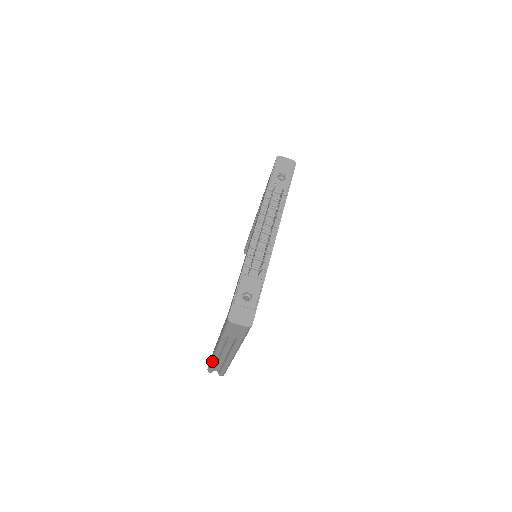
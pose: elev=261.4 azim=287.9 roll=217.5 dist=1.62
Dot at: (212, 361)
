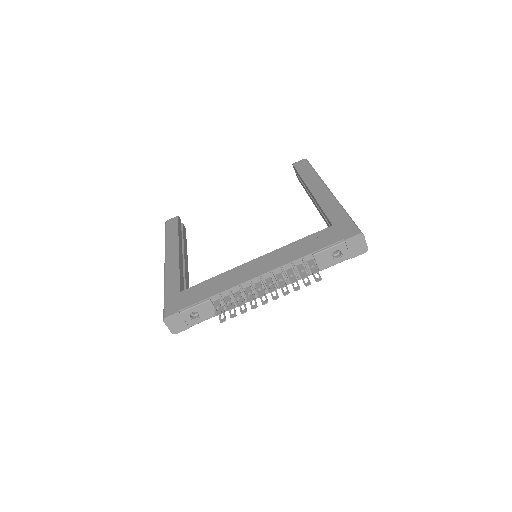
Dot at: (165, 243)
